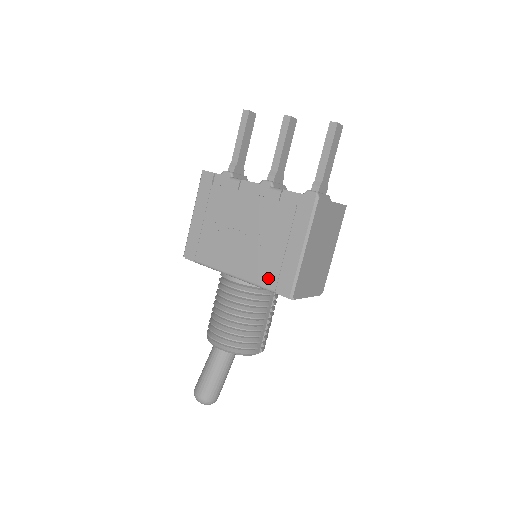
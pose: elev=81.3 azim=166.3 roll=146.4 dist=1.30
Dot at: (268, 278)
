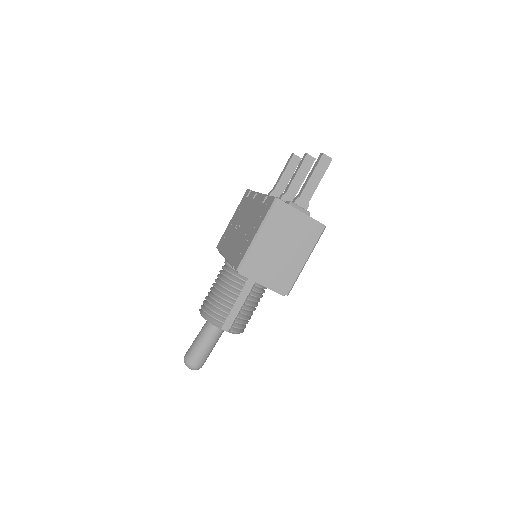
Dot at: (235, 257)
